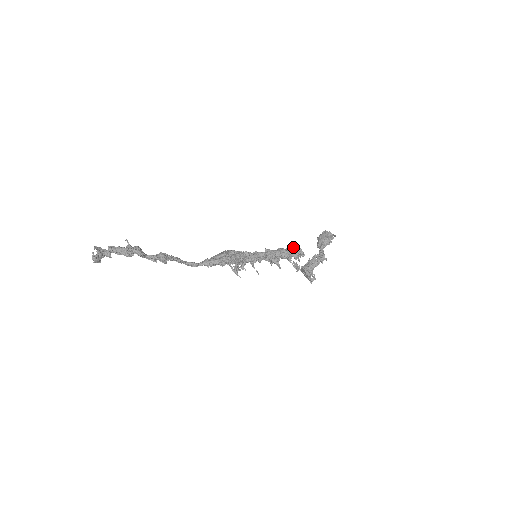
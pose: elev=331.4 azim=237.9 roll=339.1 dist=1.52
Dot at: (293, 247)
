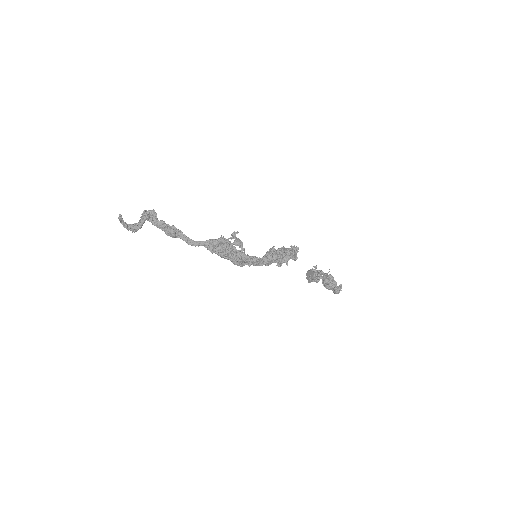
Dot at: occluded
